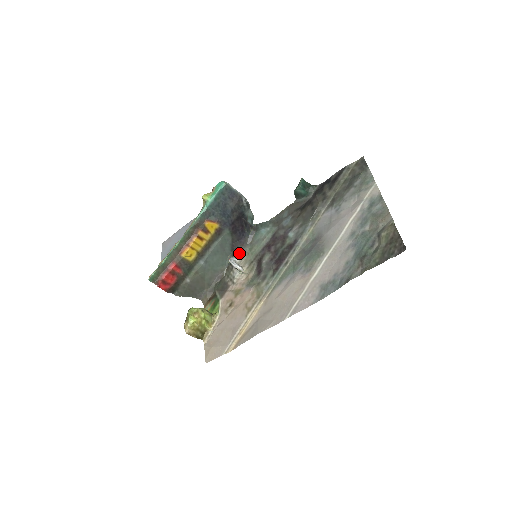
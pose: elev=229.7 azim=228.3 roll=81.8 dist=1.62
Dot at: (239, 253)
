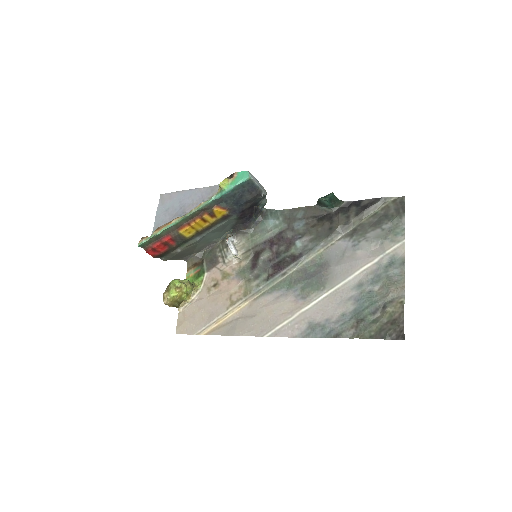
Dot at: (239, 234)
